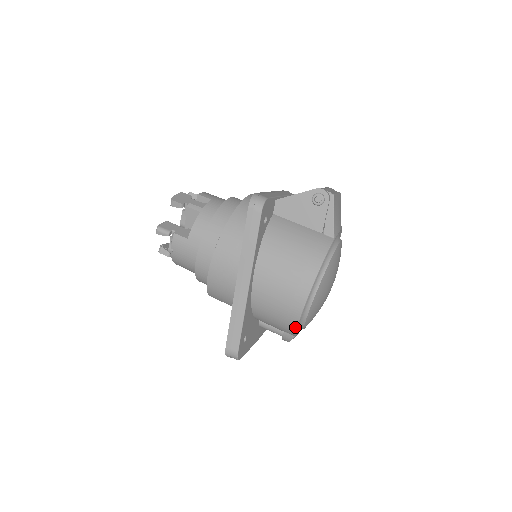
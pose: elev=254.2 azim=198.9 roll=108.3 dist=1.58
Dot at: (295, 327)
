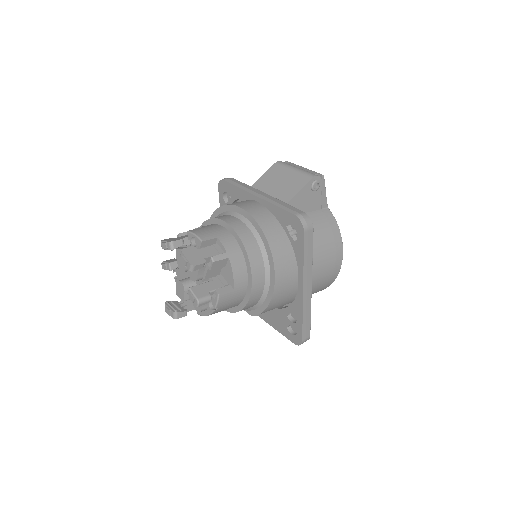
Dot at: occluded
